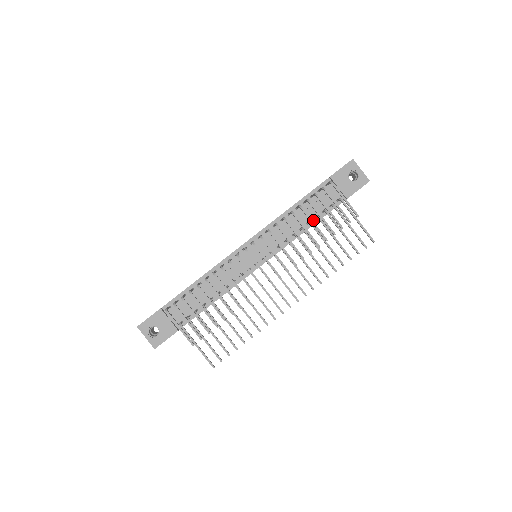
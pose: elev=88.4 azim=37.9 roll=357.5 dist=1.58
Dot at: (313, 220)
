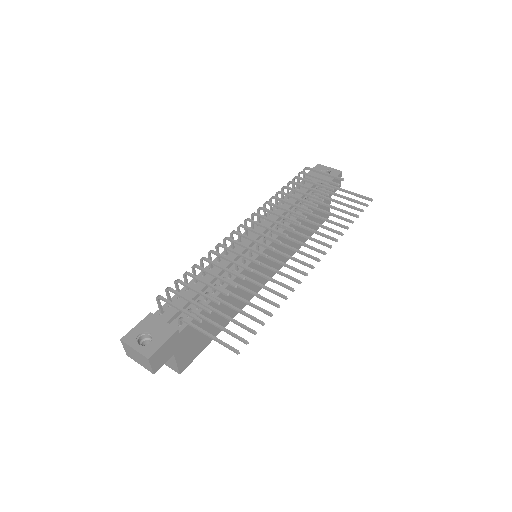
Dot at: occluded
